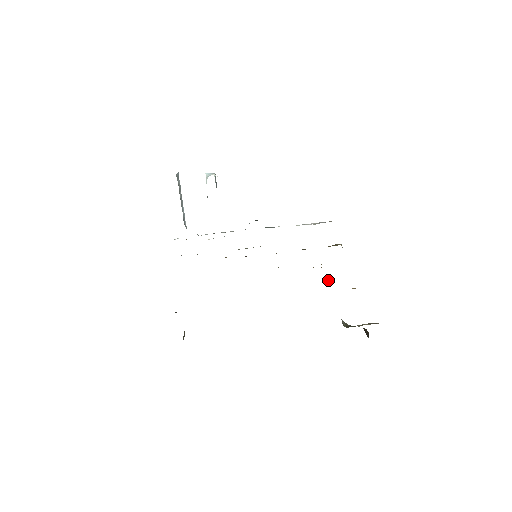
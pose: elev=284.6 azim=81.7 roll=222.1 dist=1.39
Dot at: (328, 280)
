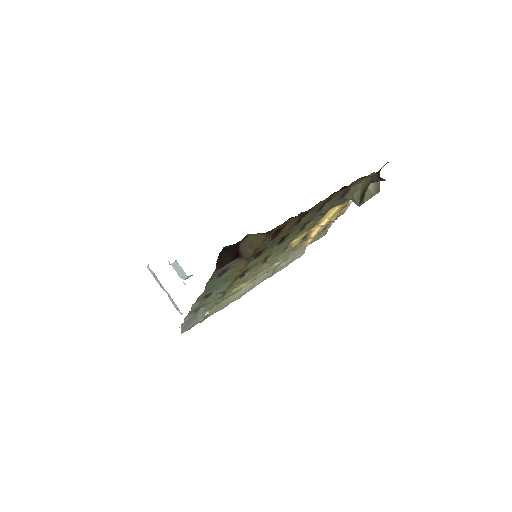
Dot at: (322, 224)
